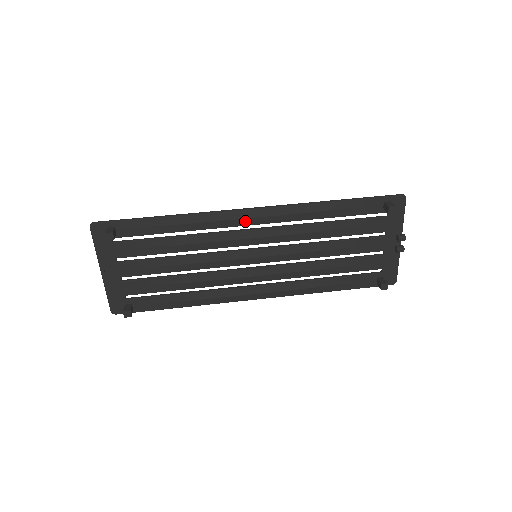
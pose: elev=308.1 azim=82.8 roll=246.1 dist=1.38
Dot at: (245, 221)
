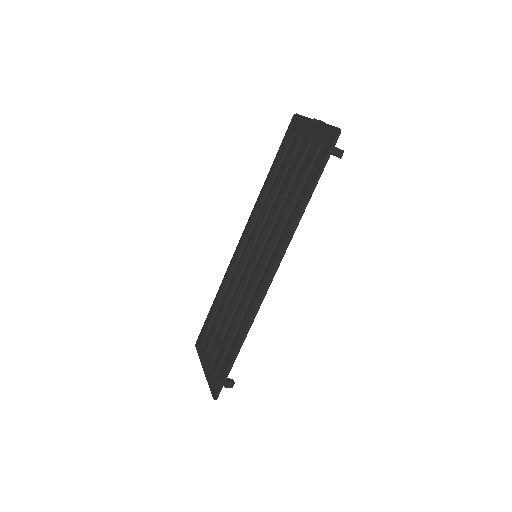
Dot at: occluded
